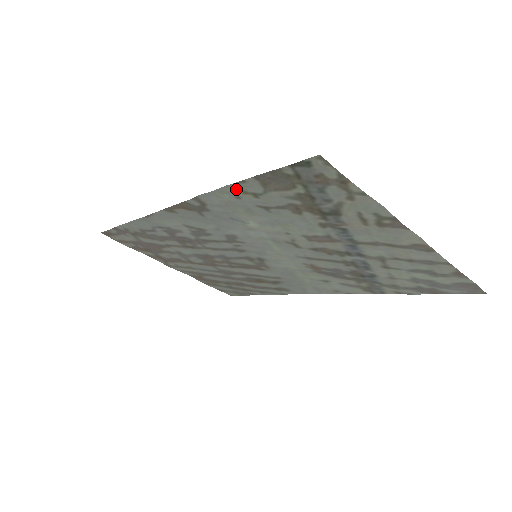
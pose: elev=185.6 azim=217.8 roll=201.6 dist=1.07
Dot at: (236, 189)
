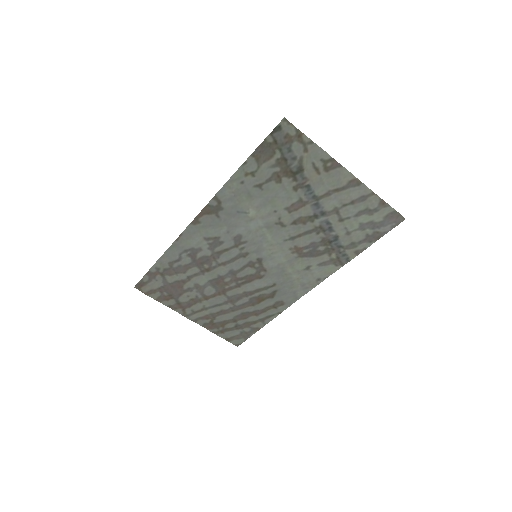
Dot at: (241, 173)
